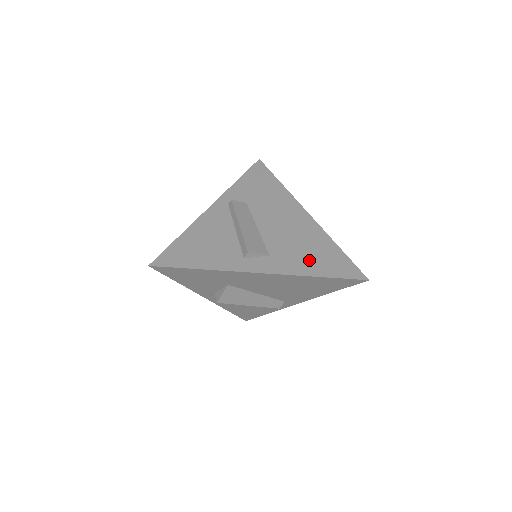
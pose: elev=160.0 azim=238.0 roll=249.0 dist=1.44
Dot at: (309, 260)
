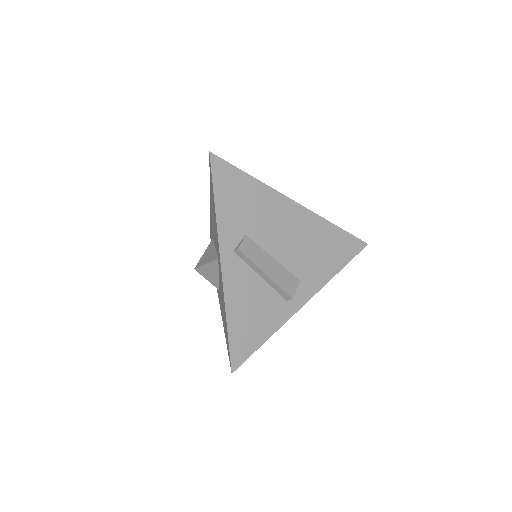
Dot at: (327, 260)
